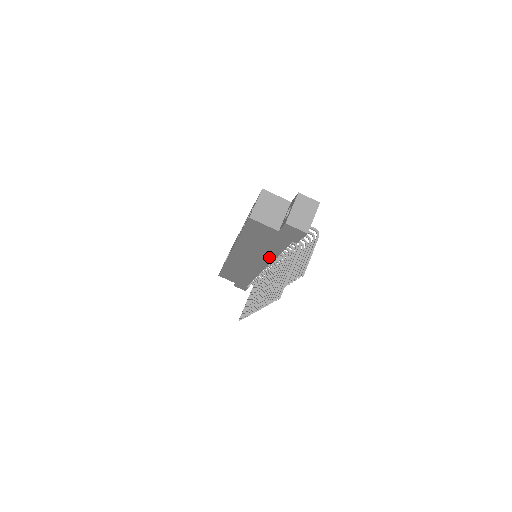
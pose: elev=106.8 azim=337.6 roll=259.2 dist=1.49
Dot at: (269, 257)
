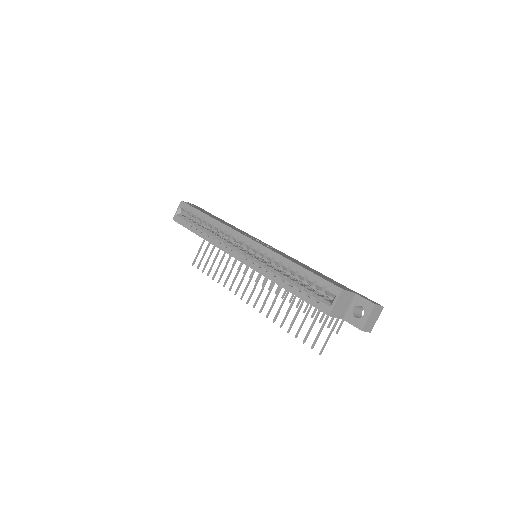
Dot at: occluded
